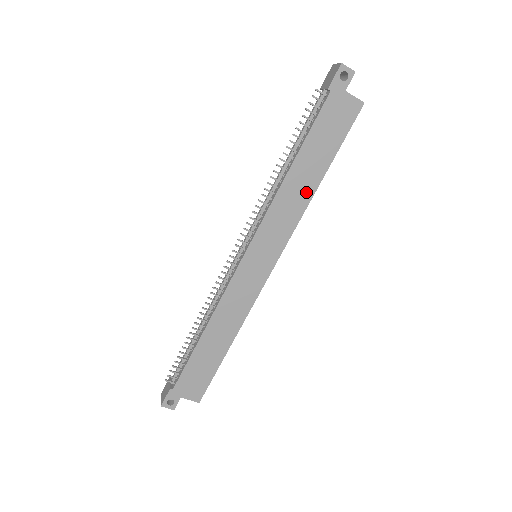
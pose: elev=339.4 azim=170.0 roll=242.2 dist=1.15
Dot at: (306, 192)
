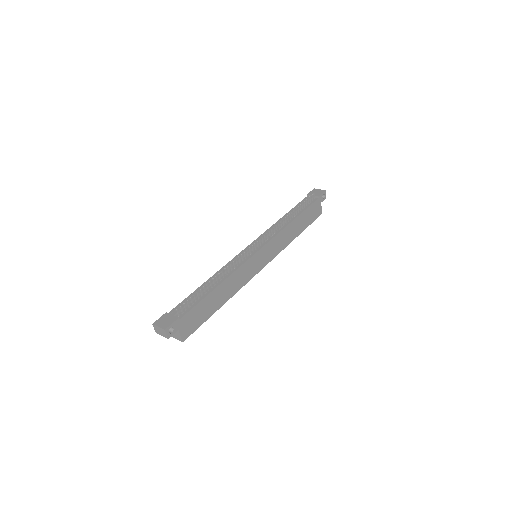
Dot at: (292, 237)
